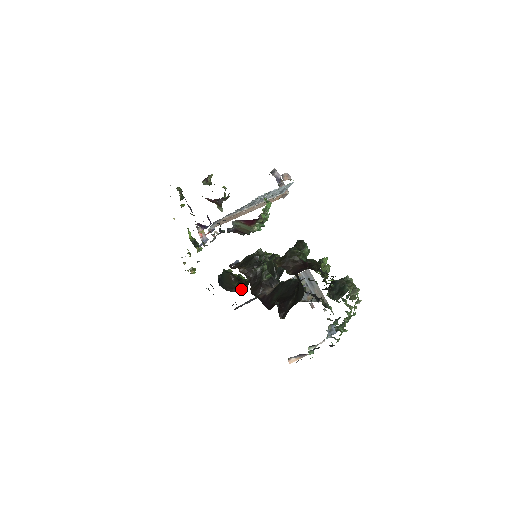
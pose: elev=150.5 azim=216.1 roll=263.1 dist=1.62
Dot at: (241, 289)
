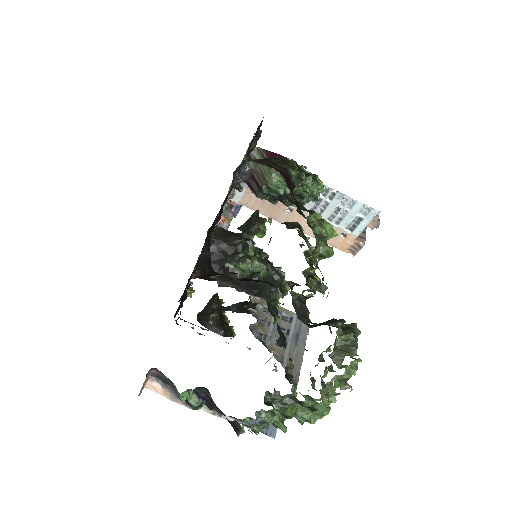
Dot at: (214, 329)
